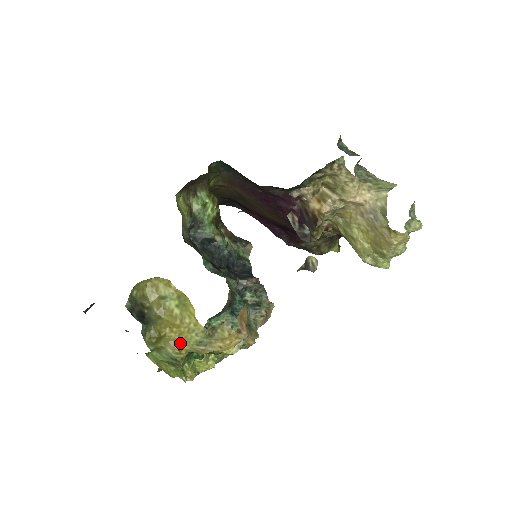
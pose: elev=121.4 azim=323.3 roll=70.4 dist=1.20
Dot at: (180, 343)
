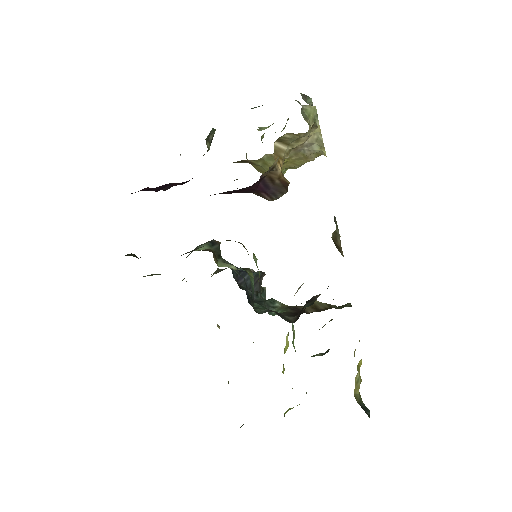
Dot at: occluded
